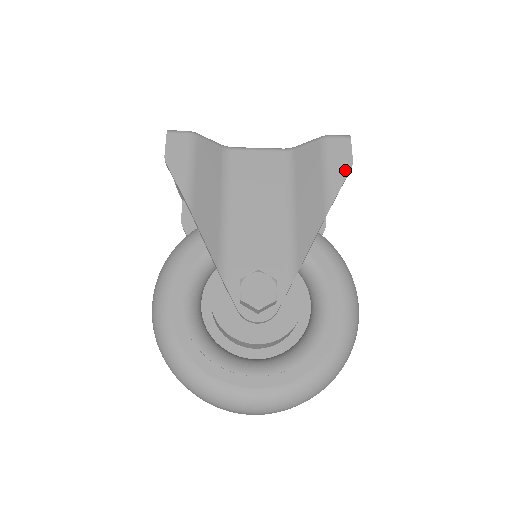
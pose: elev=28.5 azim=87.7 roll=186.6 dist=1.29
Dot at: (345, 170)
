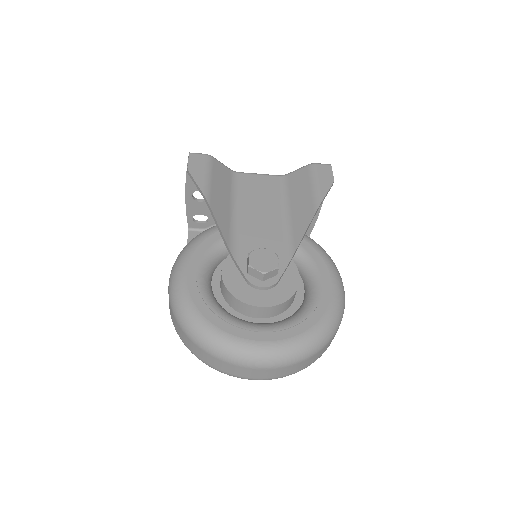
Dot at: (328, 184)
